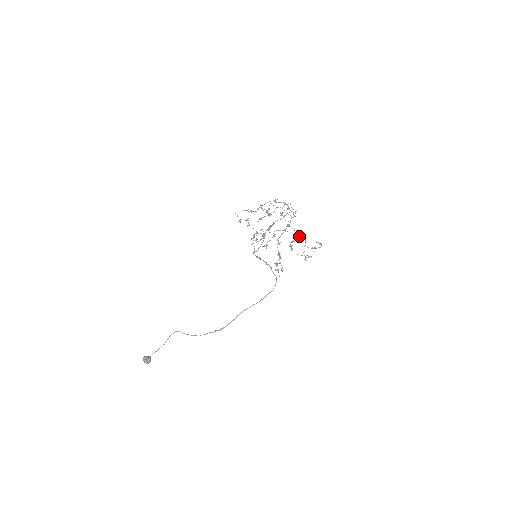
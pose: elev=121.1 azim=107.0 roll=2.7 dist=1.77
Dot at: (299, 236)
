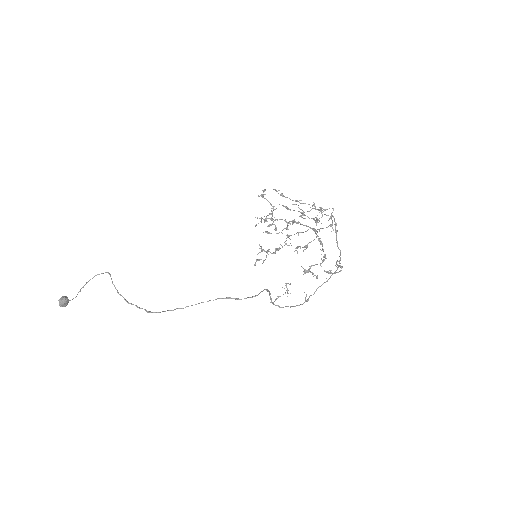
Dot at: (321, 254)
